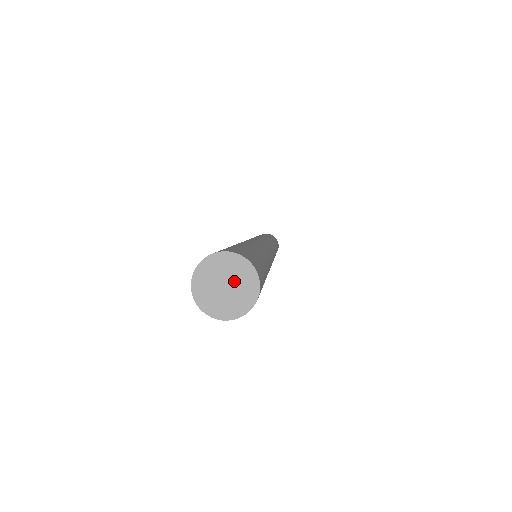
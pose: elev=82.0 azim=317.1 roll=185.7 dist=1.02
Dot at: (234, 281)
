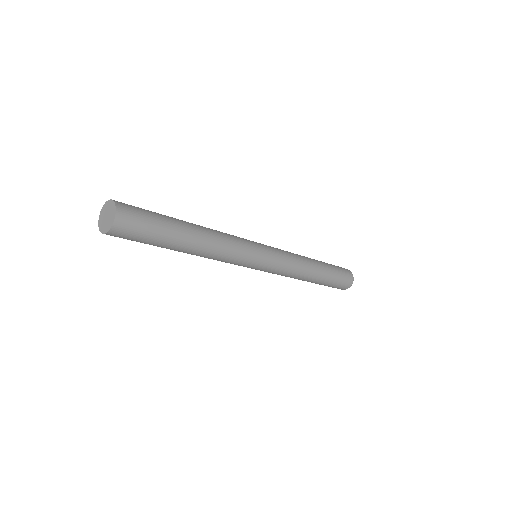
Dot at: (107, 212)
